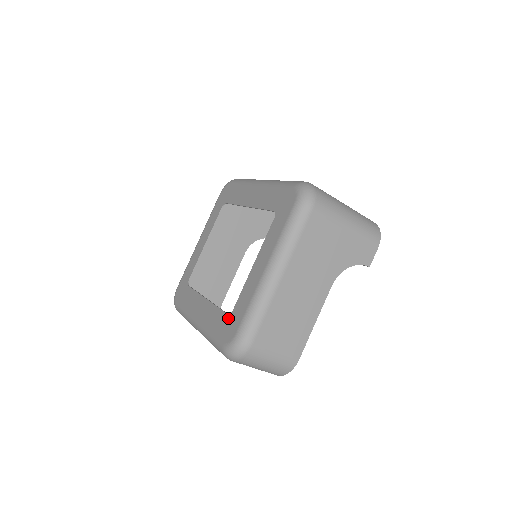
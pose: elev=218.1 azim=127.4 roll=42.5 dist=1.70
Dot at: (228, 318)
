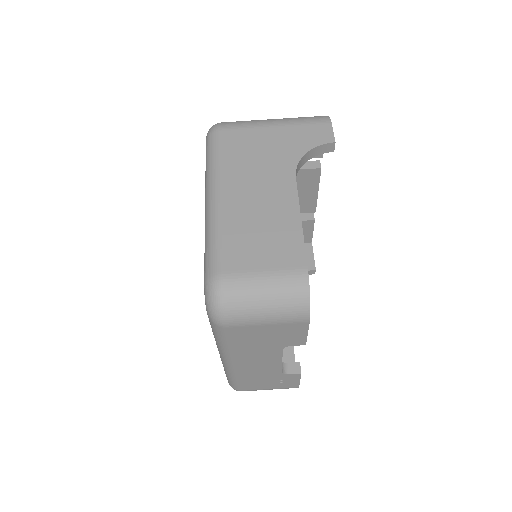
Dot at: occluded
